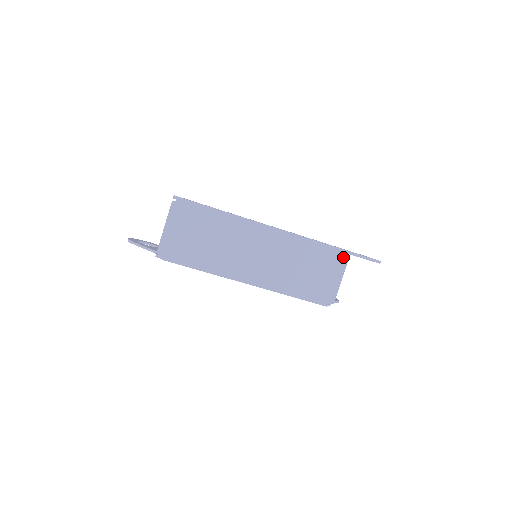
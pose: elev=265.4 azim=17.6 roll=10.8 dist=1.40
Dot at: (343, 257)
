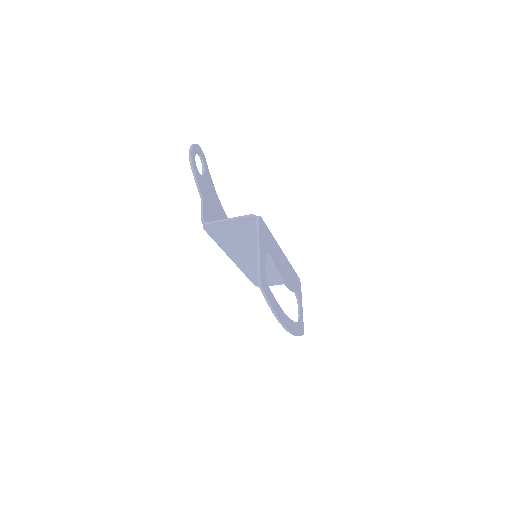
Dot at: occluded
